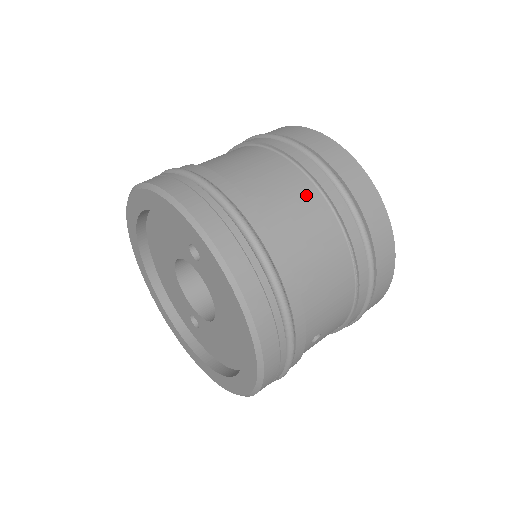
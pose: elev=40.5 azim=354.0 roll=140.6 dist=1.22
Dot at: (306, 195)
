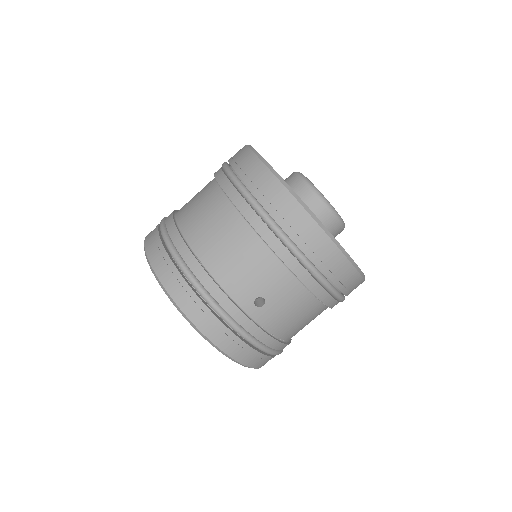
Dot at: (211, 197)
